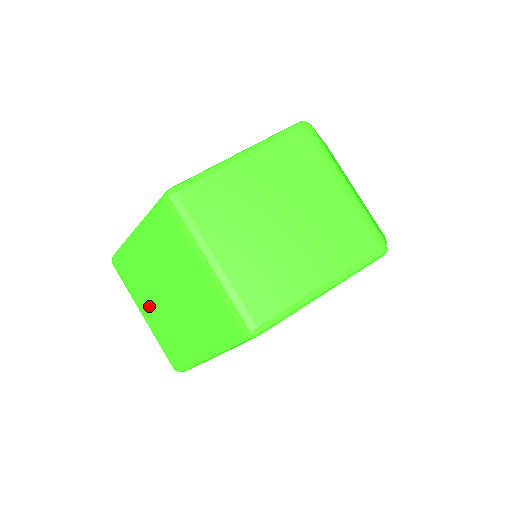
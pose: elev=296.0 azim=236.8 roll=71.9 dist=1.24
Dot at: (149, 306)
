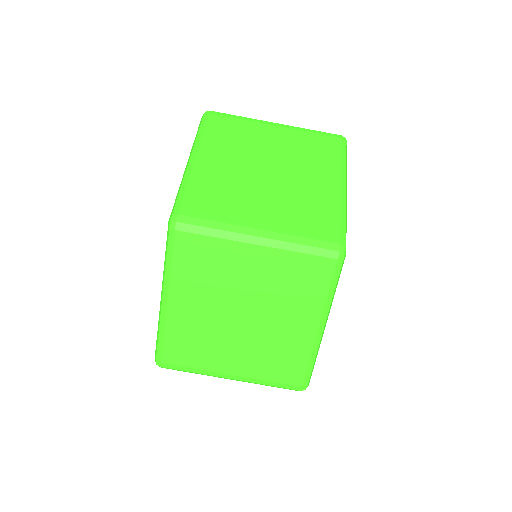
Dot at: occluded
